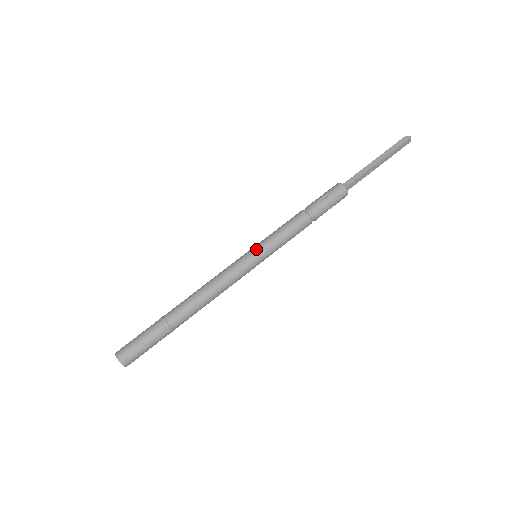
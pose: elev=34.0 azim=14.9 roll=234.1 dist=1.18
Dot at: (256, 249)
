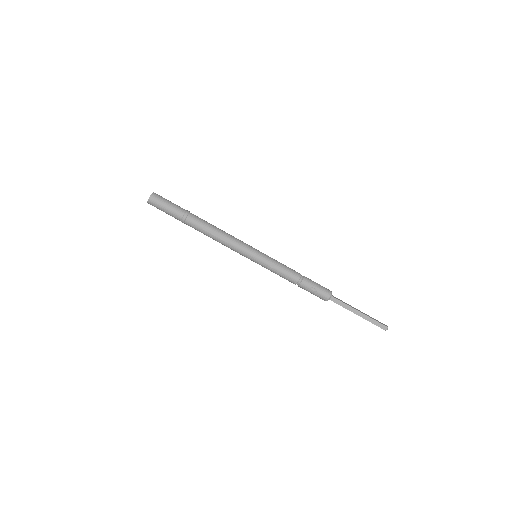
Dot at: (261, 252)
